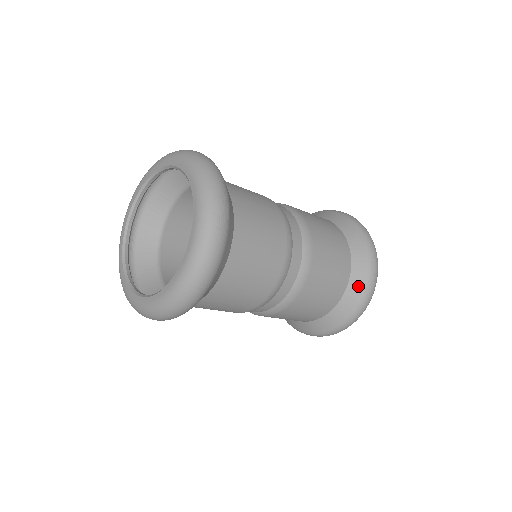
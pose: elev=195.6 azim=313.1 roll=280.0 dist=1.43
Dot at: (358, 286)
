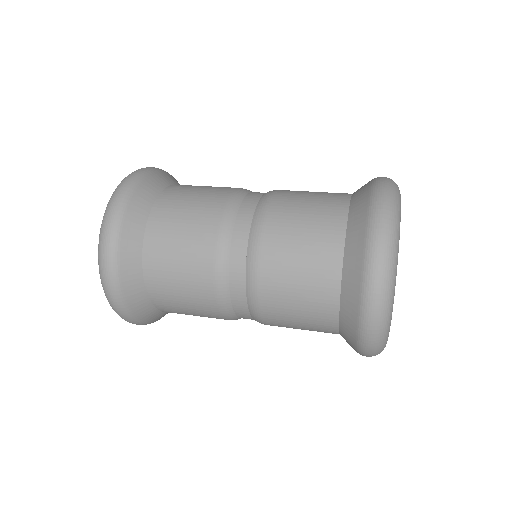
Dot at: occluded
